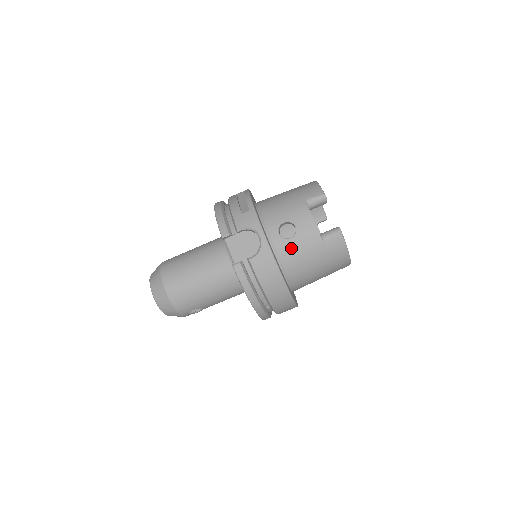
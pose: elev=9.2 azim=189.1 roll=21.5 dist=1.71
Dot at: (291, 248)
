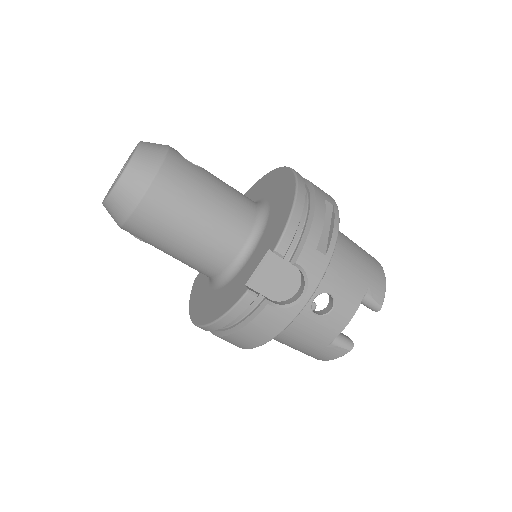
Dot at: (304, 321)
